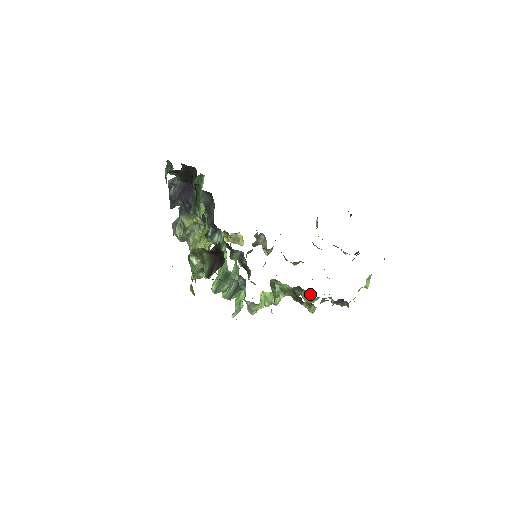
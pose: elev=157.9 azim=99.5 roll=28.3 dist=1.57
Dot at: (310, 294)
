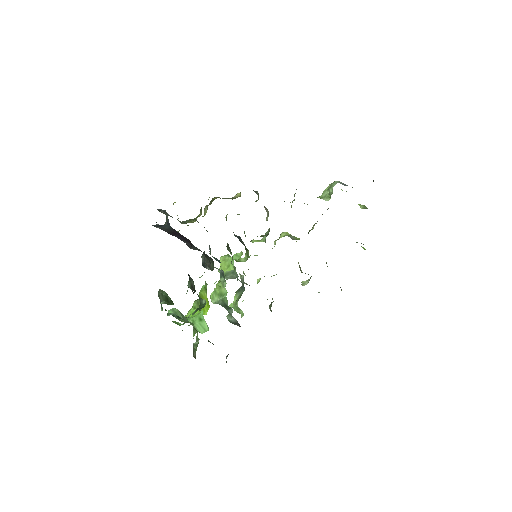
Dot at: occluded
